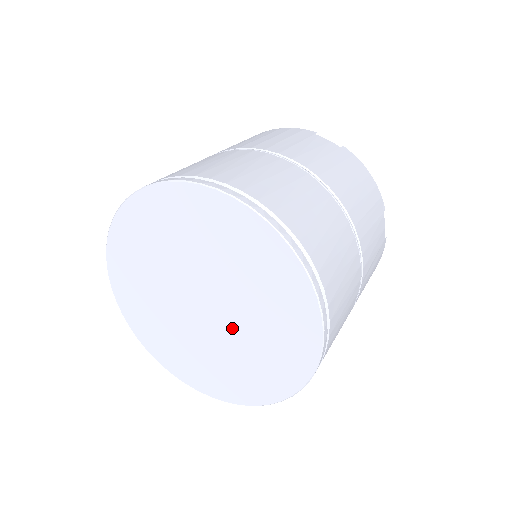
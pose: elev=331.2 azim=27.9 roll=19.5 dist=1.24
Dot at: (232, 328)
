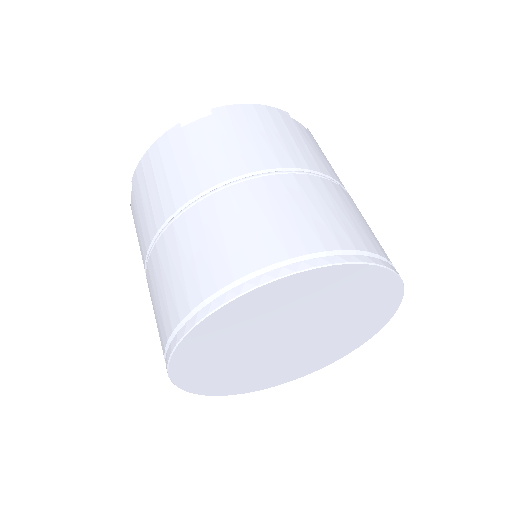
Dot at: (324, 328)
